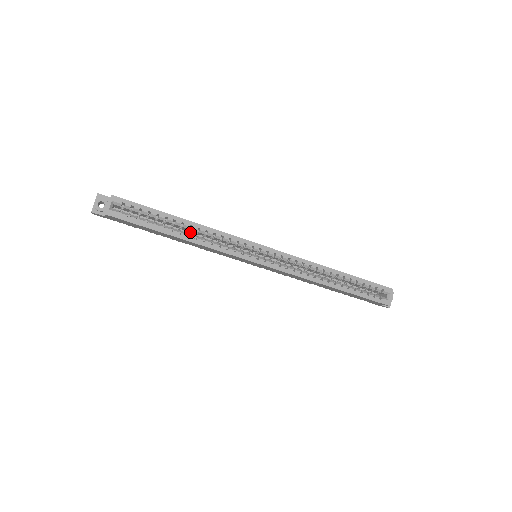
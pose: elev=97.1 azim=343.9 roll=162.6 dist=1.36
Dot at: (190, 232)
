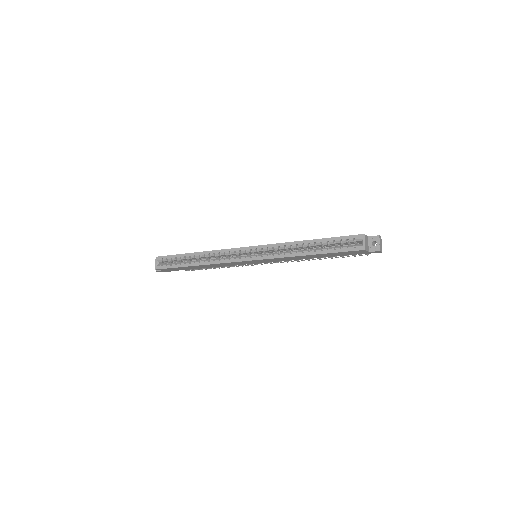
Dot at: occluded
